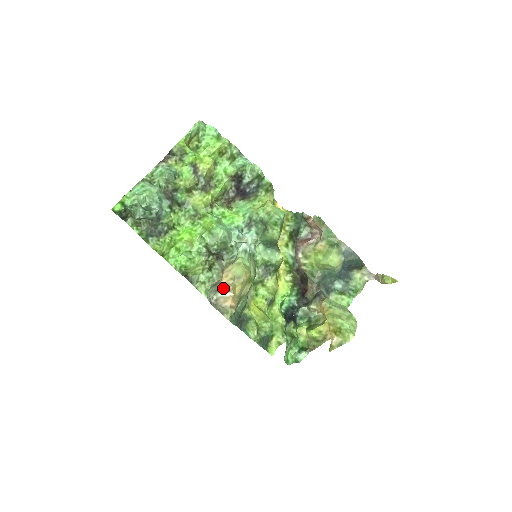
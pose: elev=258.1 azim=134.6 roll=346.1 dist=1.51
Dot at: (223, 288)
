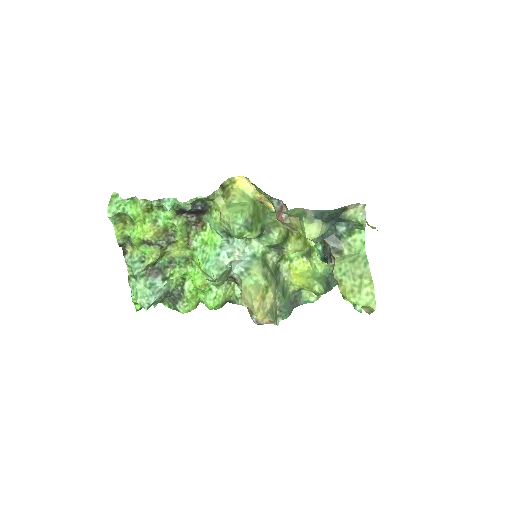
Dot at: occluded
